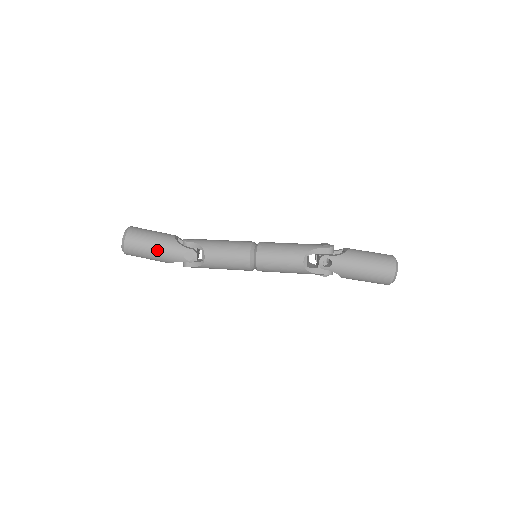
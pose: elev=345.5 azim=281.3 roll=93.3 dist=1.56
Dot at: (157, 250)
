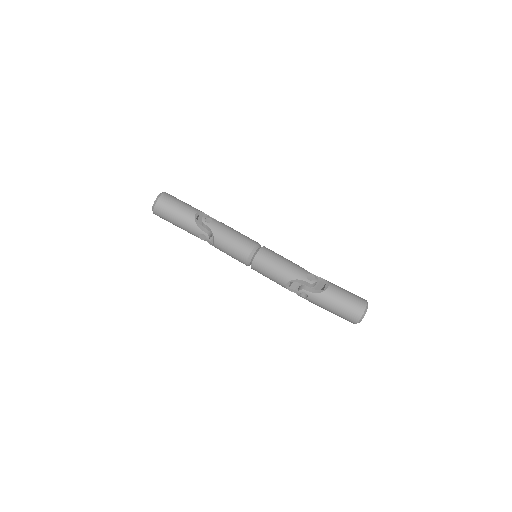
Dot at: (178, 224)
